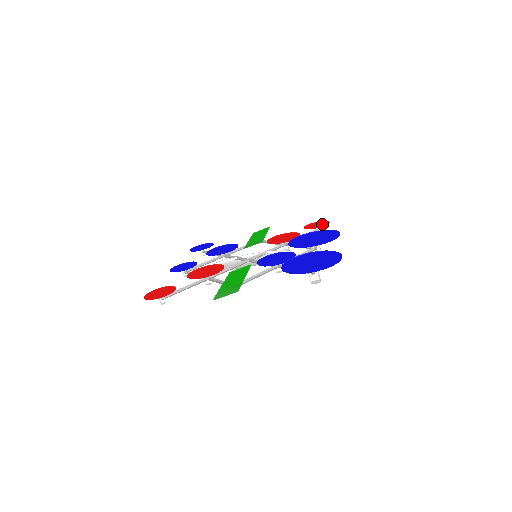
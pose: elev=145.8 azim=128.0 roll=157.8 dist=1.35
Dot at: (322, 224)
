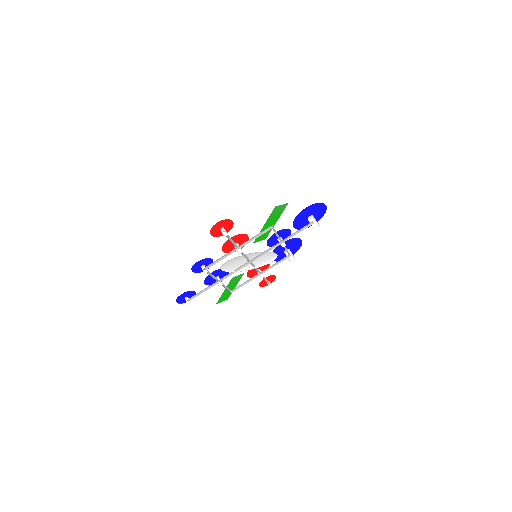
Dot at: (271, 280)
